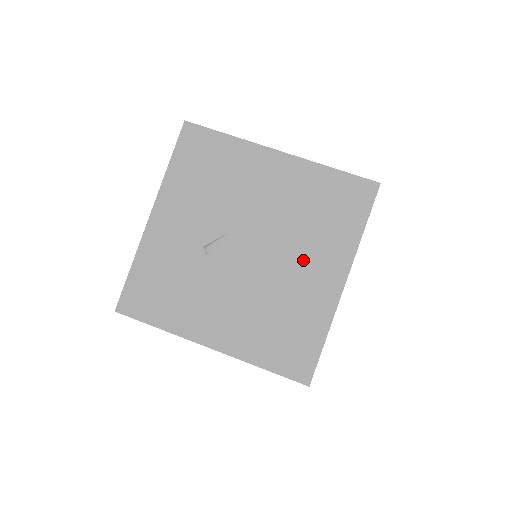
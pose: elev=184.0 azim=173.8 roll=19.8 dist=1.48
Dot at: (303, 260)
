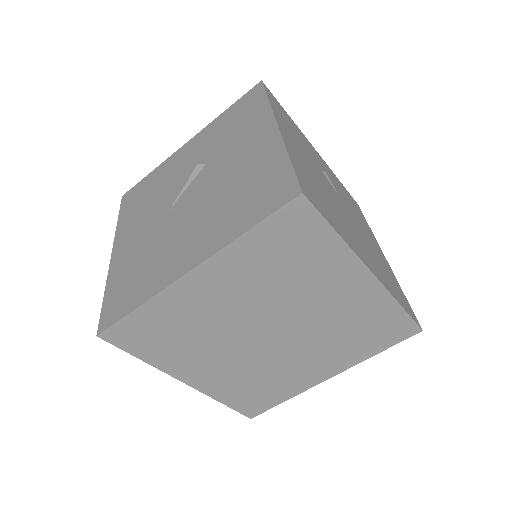
Dot at: (361, 243)
